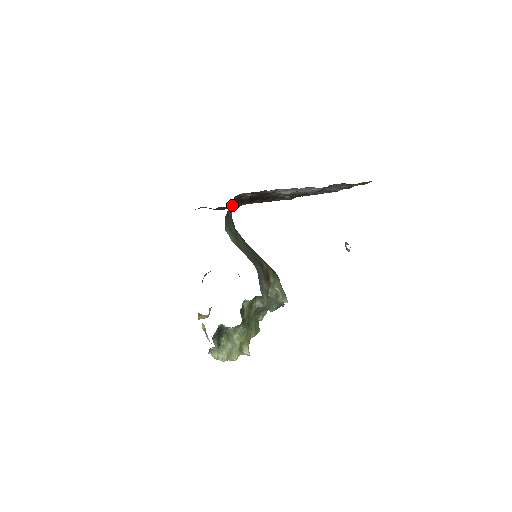
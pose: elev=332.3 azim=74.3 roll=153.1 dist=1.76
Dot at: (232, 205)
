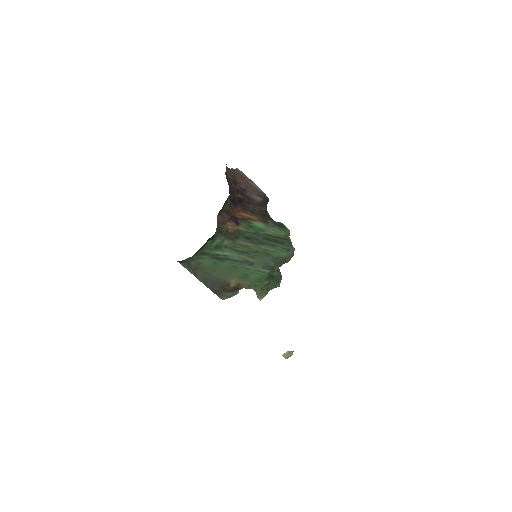
Dot at: occluded
